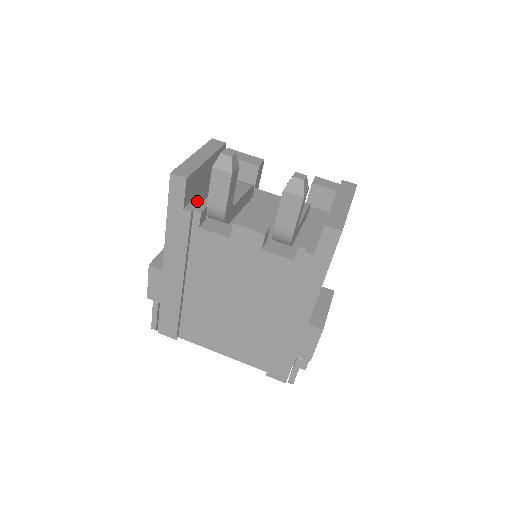
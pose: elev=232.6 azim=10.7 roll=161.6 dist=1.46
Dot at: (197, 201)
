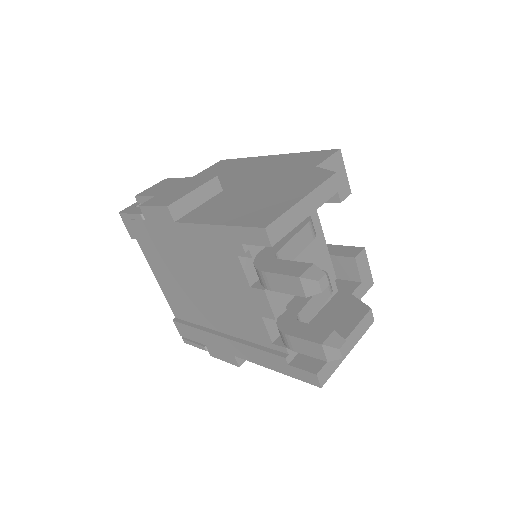
Dot at: occluded
